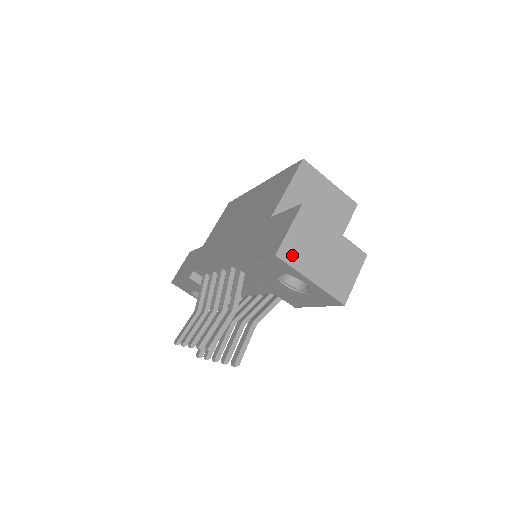
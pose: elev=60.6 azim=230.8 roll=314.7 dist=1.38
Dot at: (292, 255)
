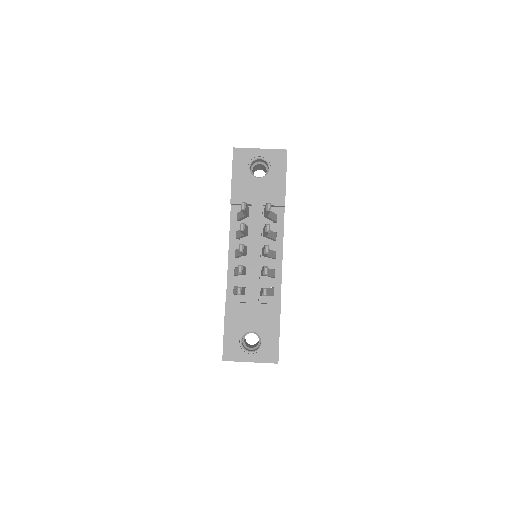
Dot at: occluded
